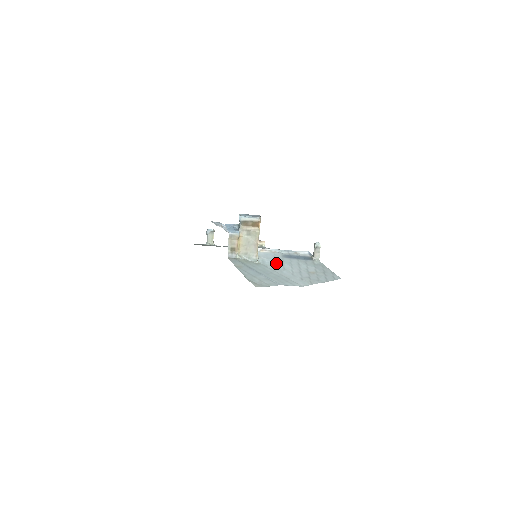
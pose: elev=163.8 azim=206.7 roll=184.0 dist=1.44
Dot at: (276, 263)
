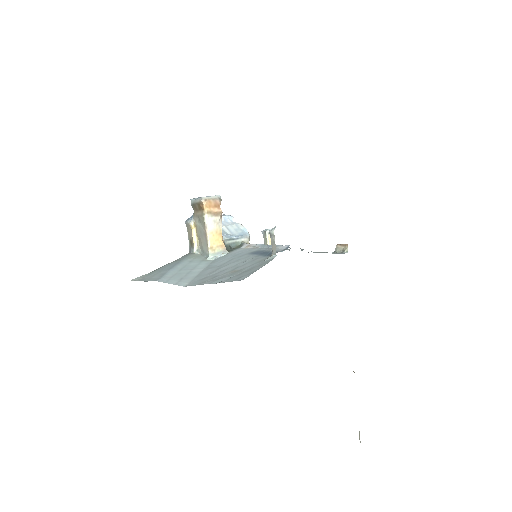
Dot at: (225, 260)
